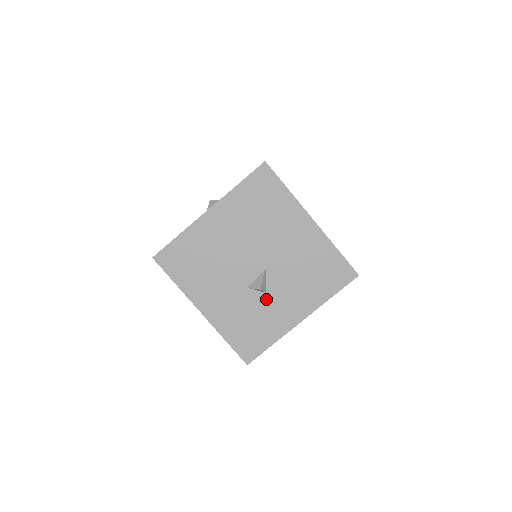
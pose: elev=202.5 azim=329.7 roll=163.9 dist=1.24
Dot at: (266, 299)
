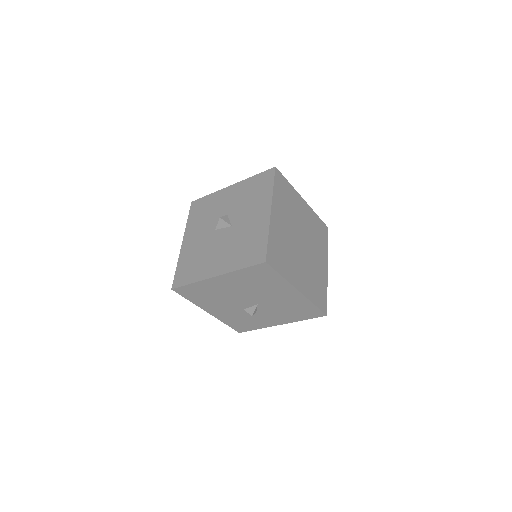
Dot at: (256, 315)
